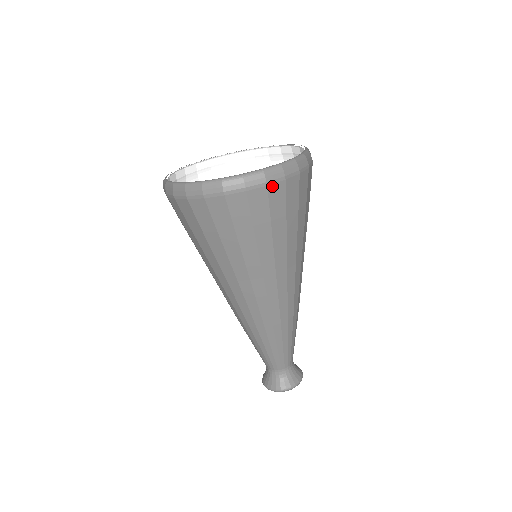
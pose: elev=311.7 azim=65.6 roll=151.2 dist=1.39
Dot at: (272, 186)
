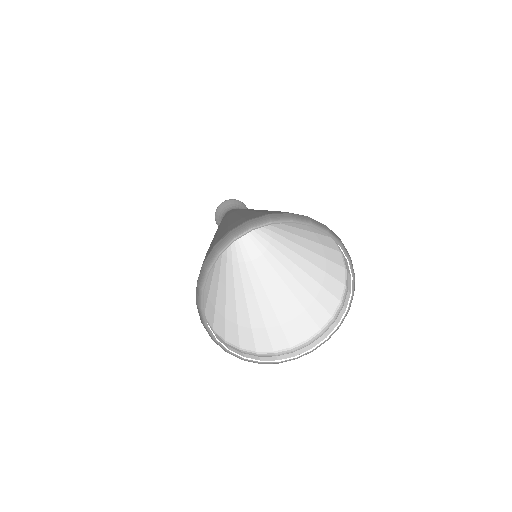
Dot at: occluded
